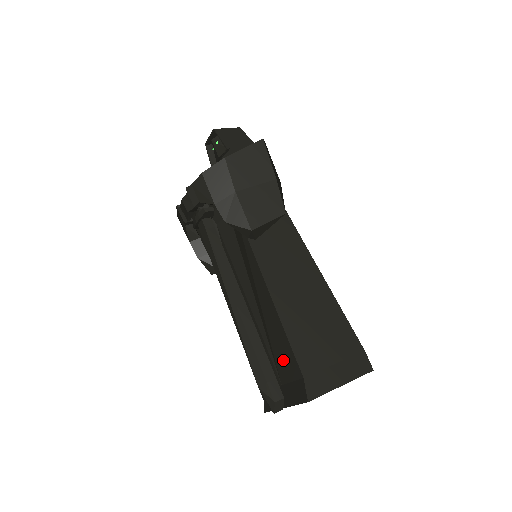
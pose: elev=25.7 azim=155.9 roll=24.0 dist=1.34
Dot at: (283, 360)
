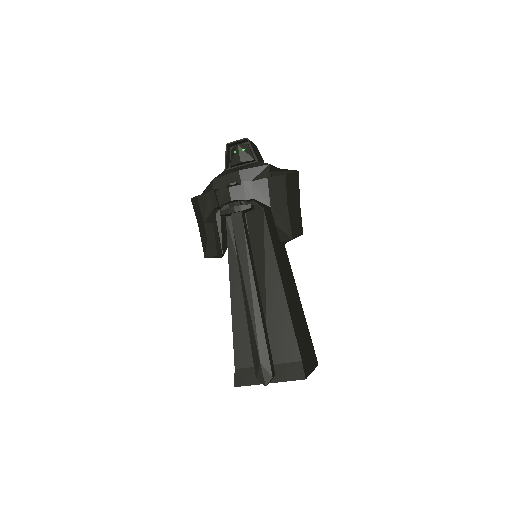
Dot at: (279, 345)
